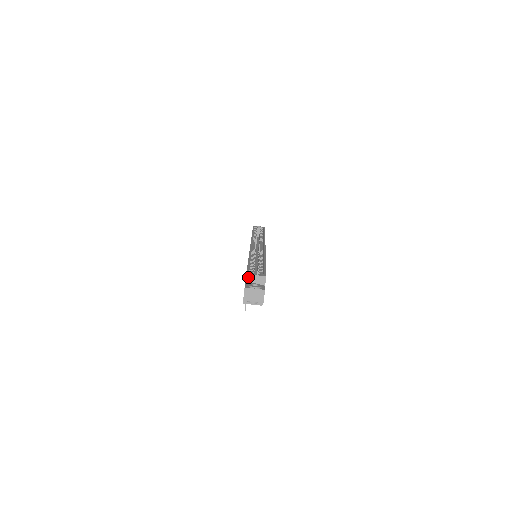
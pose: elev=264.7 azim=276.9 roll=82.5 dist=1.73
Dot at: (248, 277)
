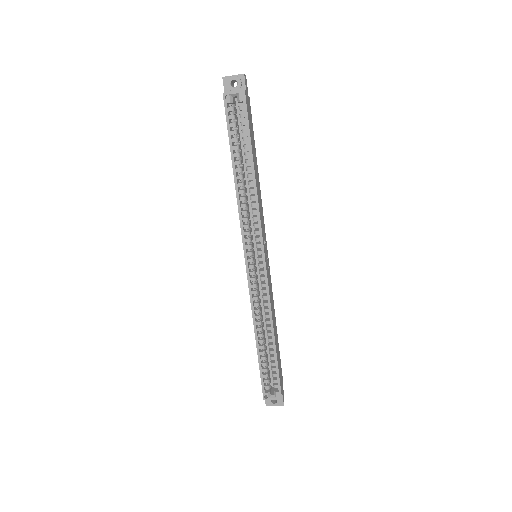
Dot at: (266, 399)
